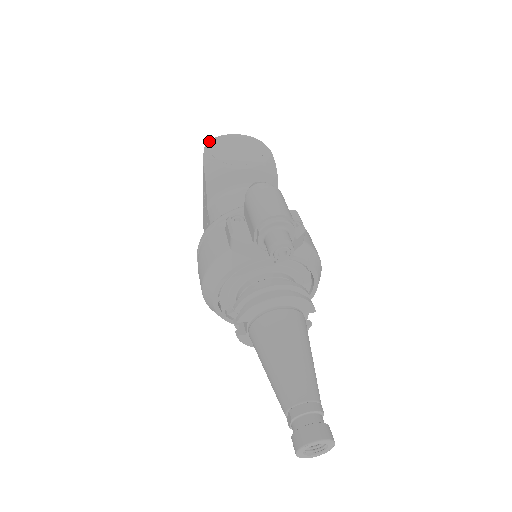
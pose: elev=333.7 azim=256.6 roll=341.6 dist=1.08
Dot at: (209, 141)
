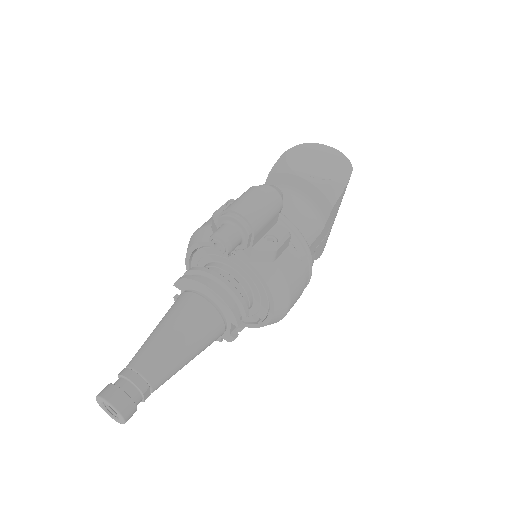
Dot at: (308, 143)
